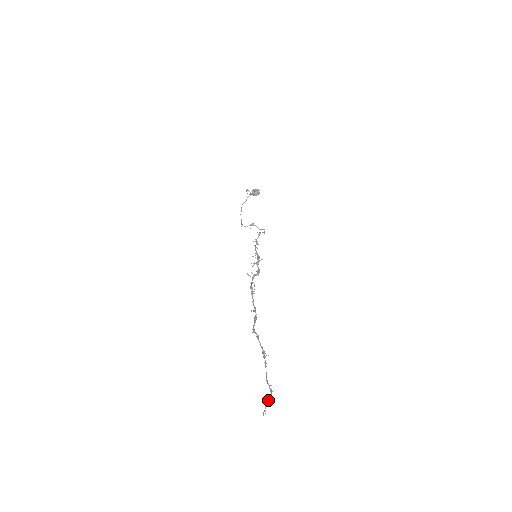
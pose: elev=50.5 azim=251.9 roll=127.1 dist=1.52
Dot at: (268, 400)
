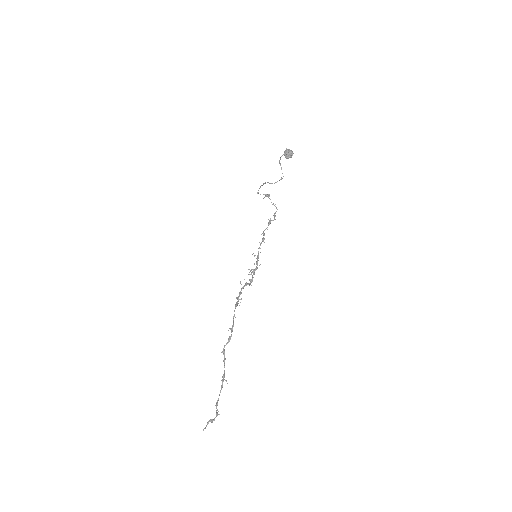
Dot at: (211, 420)
